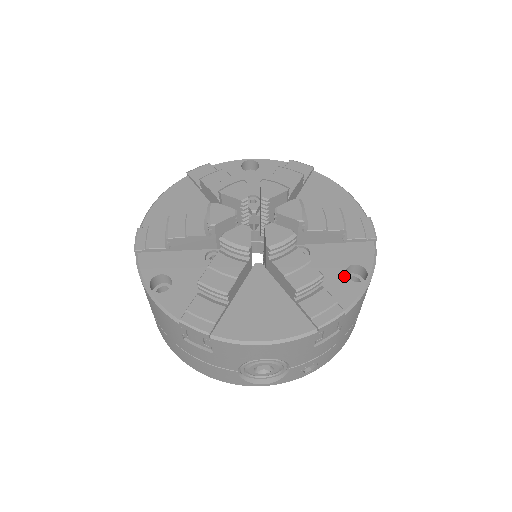
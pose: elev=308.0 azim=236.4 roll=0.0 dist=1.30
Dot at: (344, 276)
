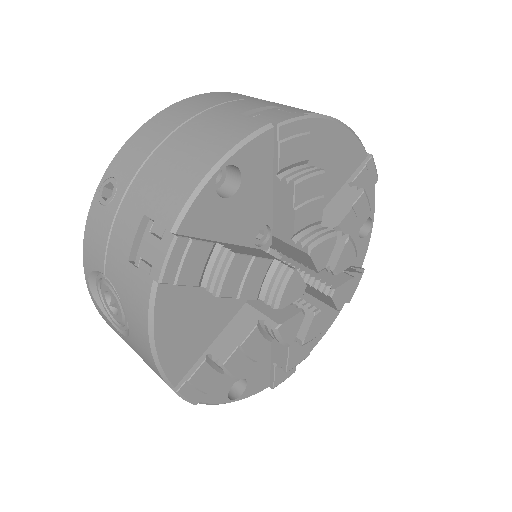
Dot at: (359, 240)
